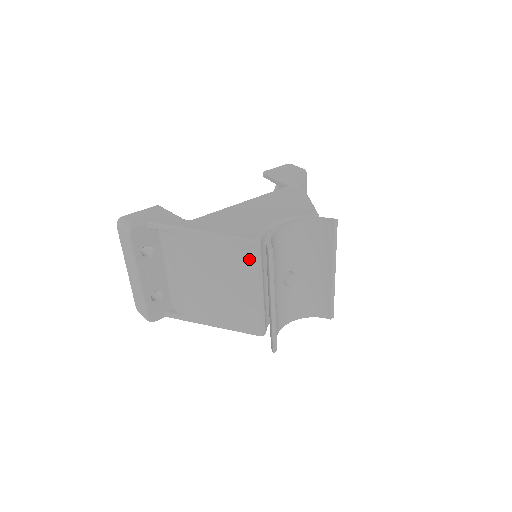
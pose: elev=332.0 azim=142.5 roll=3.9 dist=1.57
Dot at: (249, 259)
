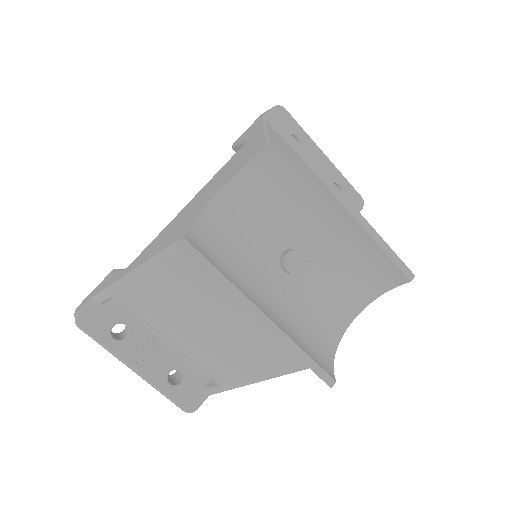
Dot at: (194, 273)
